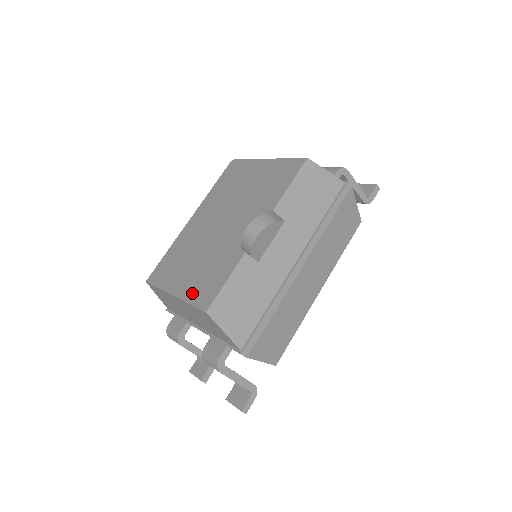
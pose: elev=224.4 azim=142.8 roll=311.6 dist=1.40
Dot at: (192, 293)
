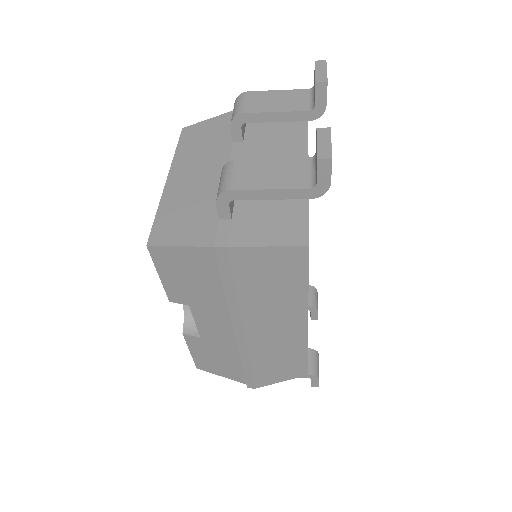
Dot at: occluded
